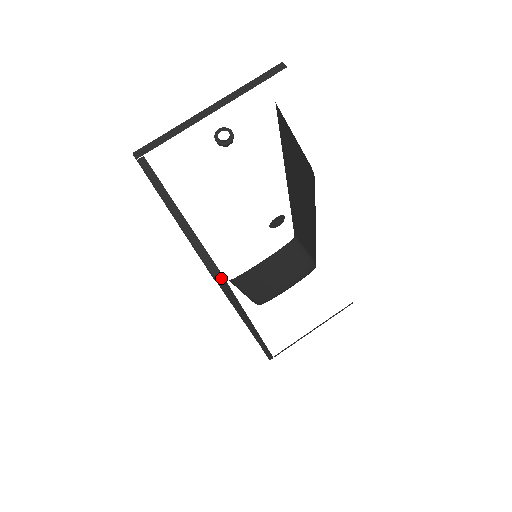
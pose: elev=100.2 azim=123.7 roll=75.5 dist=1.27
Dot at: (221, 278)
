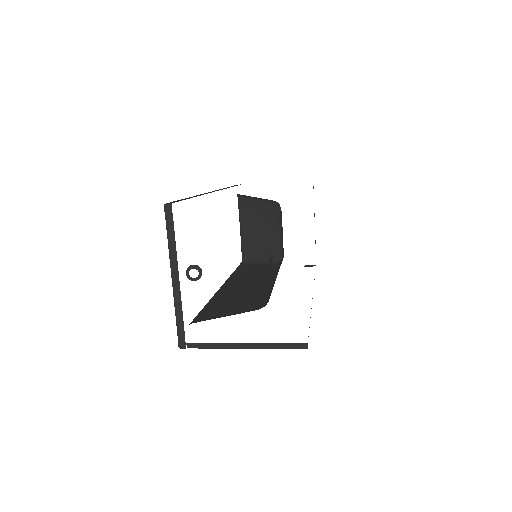
Dot at: occluded
